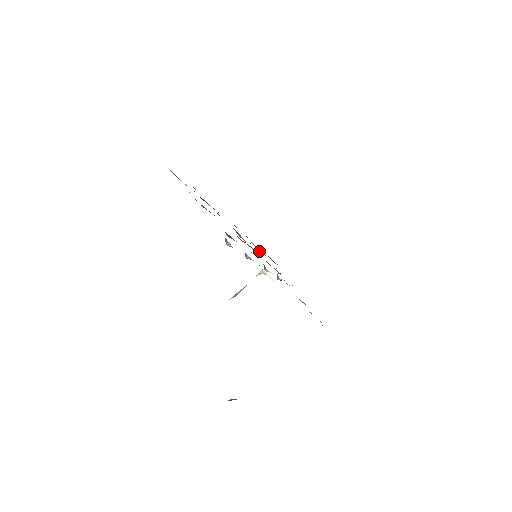
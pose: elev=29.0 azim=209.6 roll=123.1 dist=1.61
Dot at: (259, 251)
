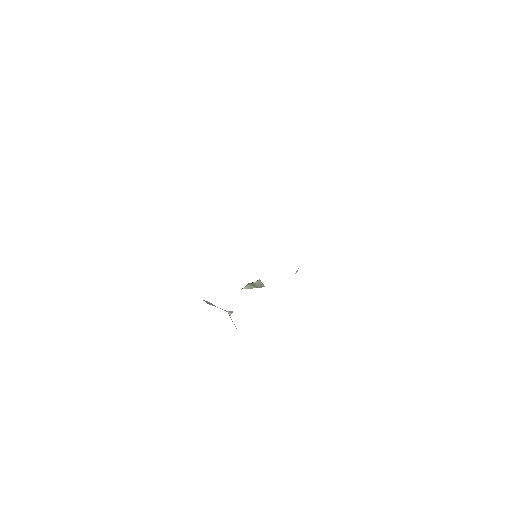
Dot at: occluded
